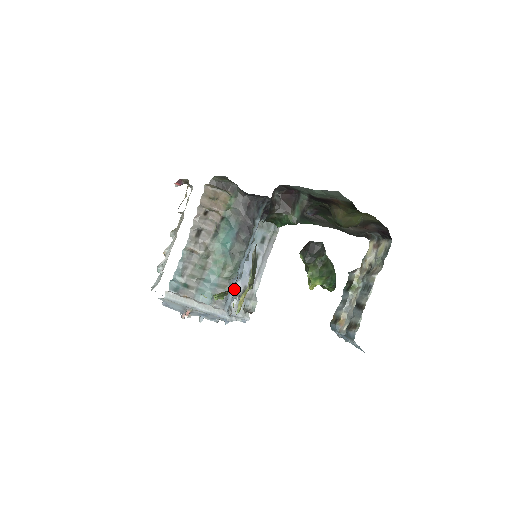
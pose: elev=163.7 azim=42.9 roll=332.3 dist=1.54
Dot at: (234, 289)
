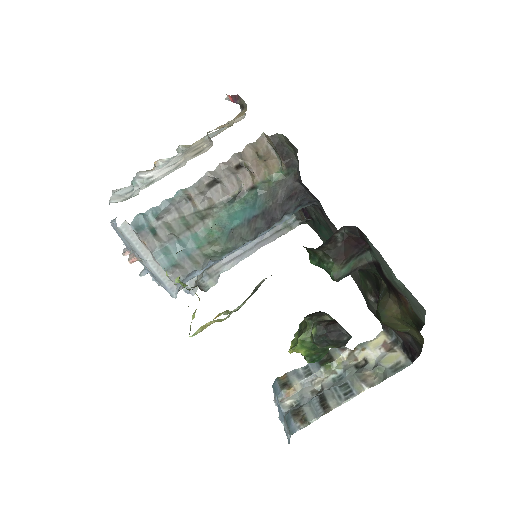
Dot at: (204, 269)
